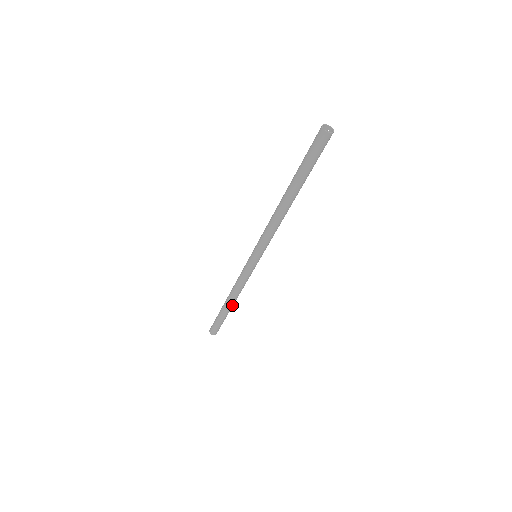
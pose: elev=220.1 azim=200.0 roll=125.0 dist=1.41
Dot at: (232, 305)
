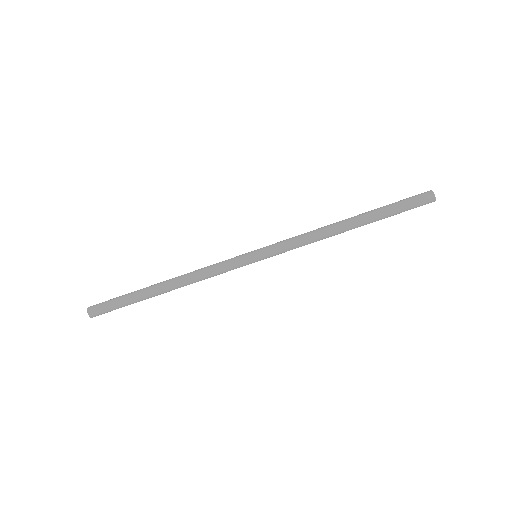
Dot at: (165, 292)
